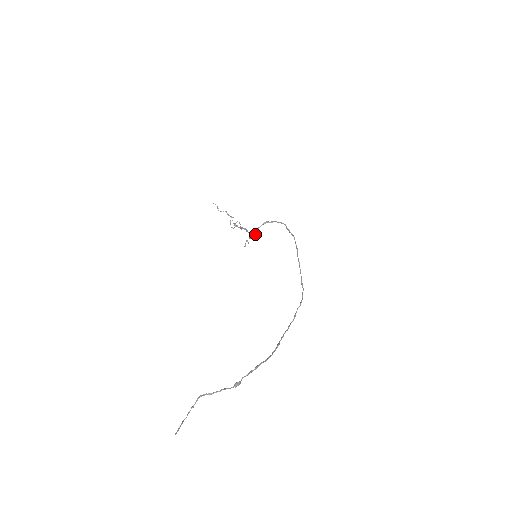
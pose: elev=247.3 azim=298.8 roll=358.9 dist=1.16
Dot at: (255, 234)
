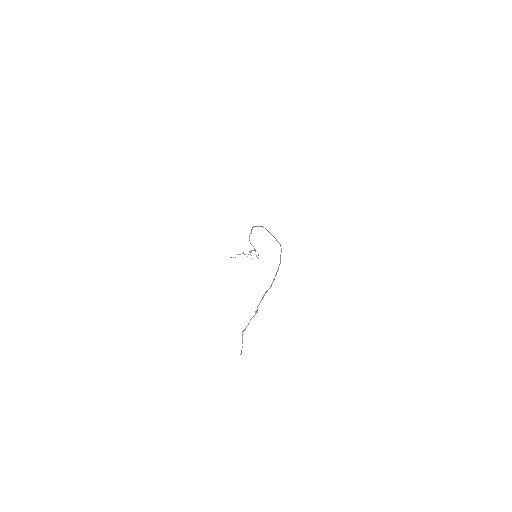
Dot at: occluded
